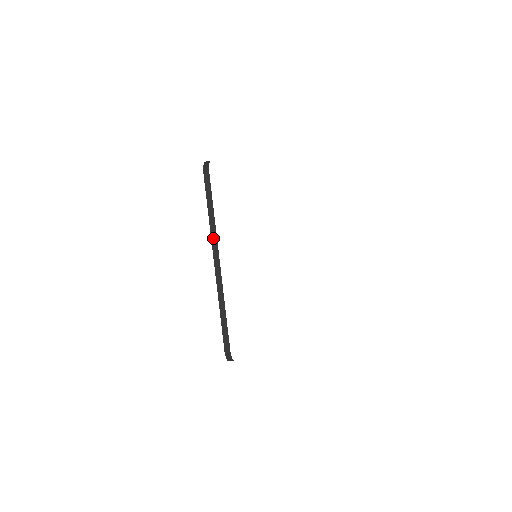
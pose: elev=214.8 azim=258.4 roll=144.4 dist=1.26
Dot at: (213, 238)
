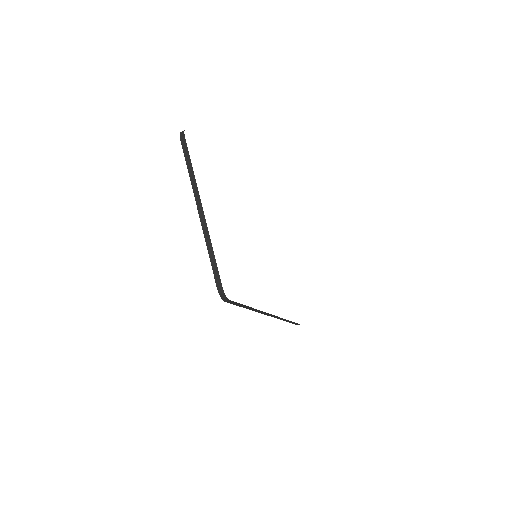
Dot at: (194, 189)
